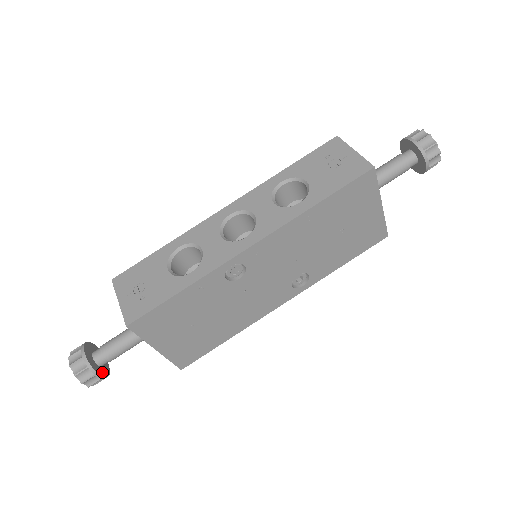
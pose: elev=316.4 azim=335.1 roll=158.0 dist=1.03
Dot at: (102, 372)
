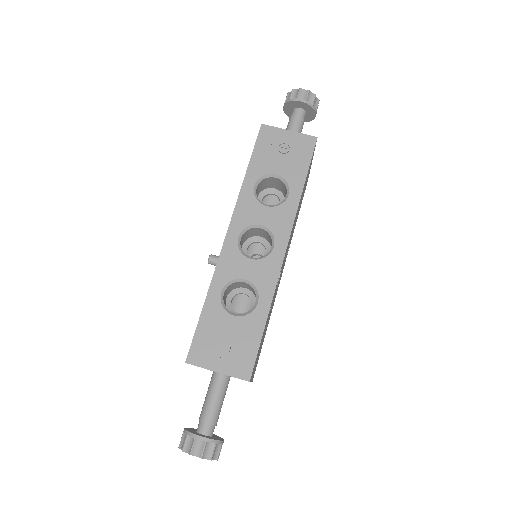
Dot at: (218, 438)
